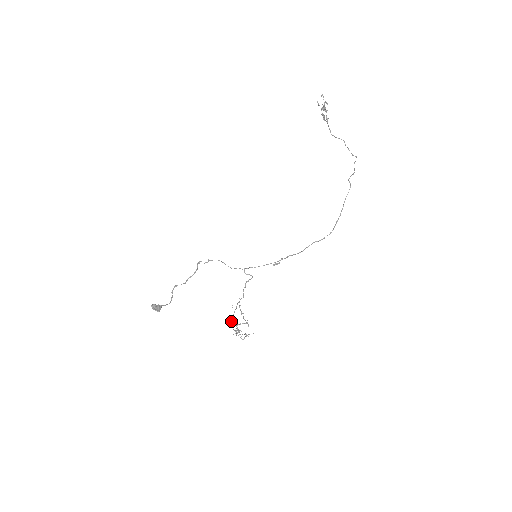
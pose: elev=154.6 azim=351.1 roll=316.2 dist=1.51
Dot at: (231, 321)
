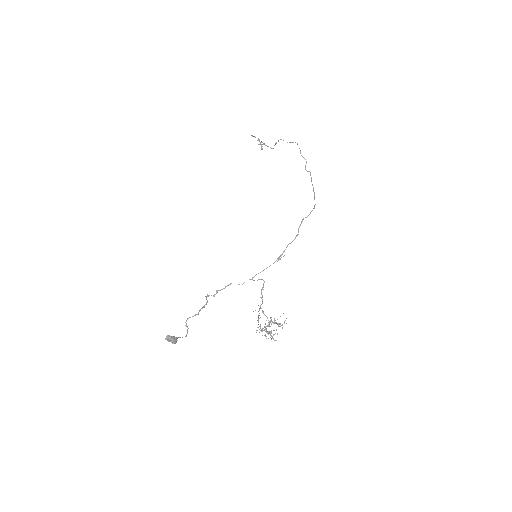
Dot at: occluded
